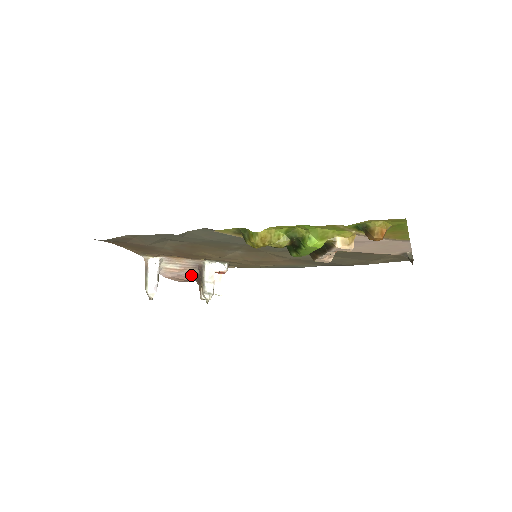
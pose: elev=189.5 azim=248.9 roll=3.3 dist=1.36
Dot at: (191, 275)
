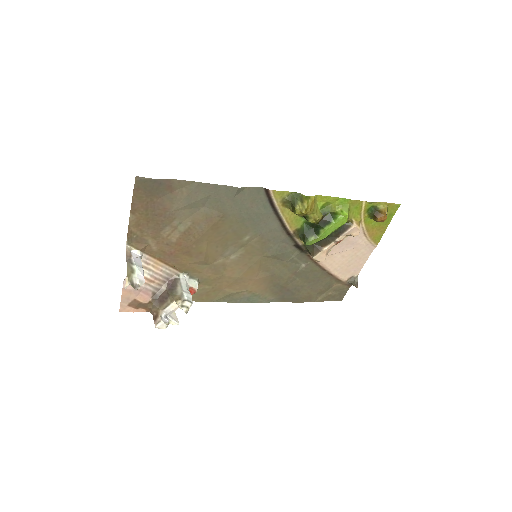
Dot at: (153, 293)
